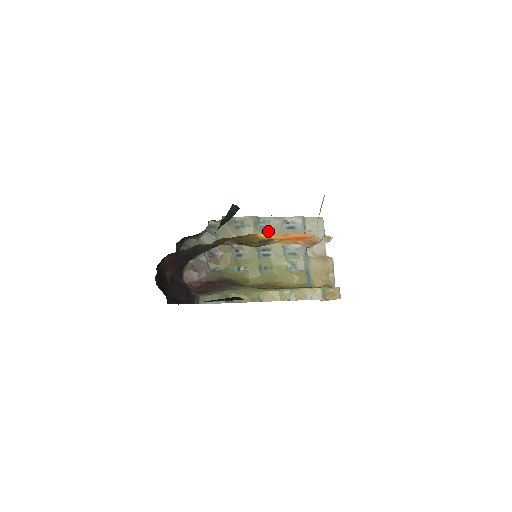
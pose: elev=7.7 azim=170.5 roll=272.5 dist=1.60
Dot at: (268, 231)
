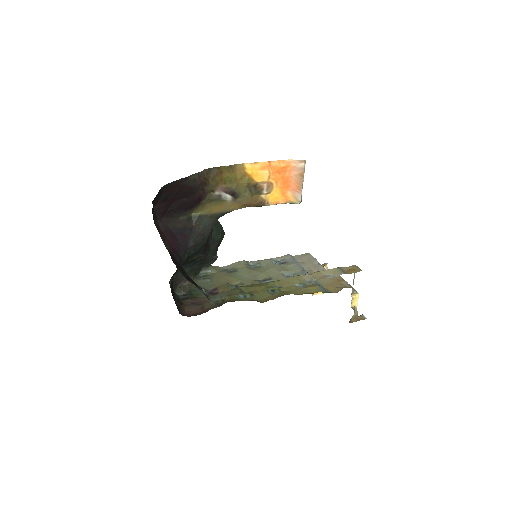
Dot at: (262, 269)
